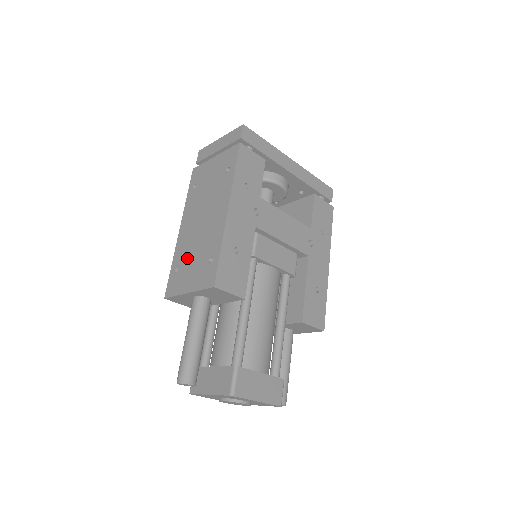
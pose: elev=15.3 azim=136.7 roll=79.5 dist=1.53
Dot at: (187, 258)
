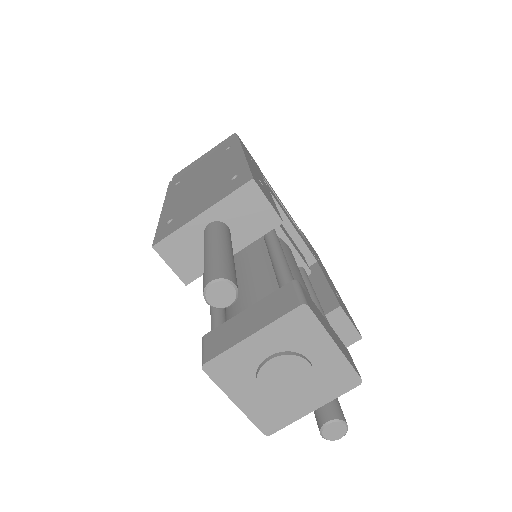
Dot at: (187, 204)
